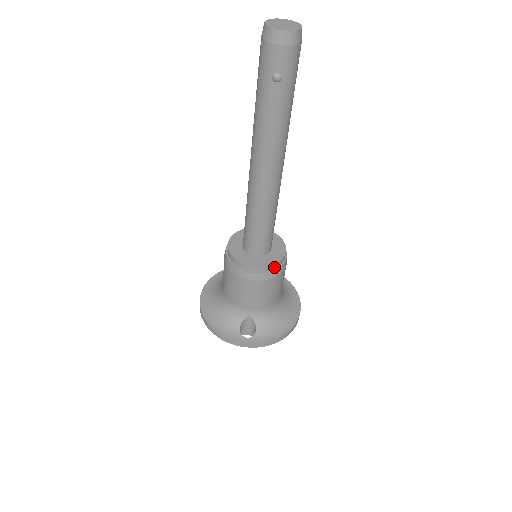
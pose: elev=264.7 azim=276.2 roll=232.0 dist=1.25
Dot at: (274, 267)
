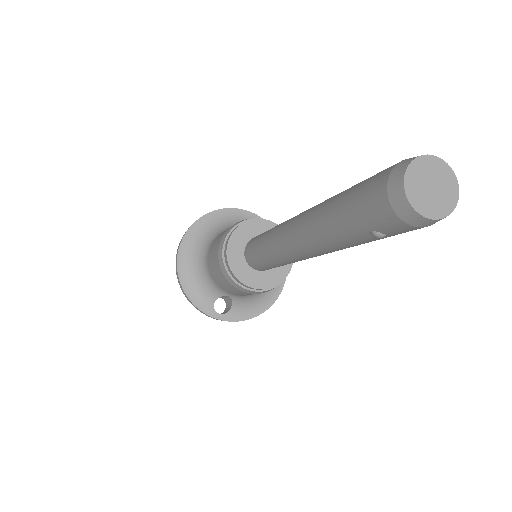
Dot at: (272, 286)
